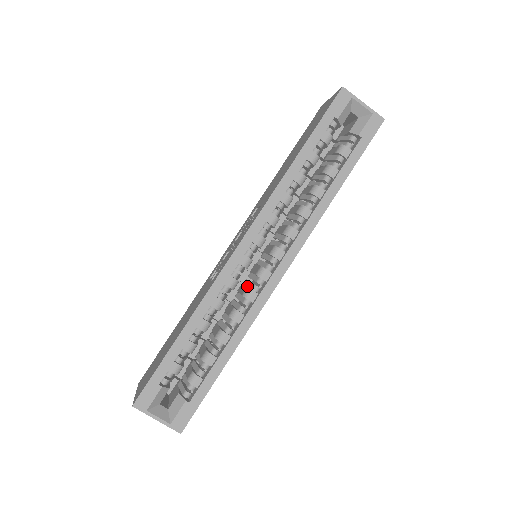
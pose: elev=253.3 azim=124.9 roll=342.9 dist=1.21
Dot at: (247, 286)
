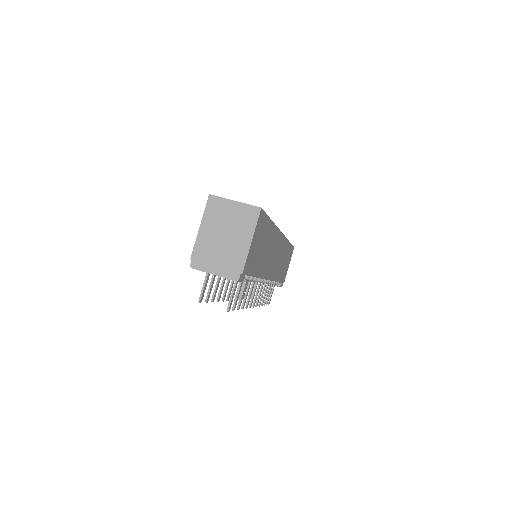
Dot at: occluded
